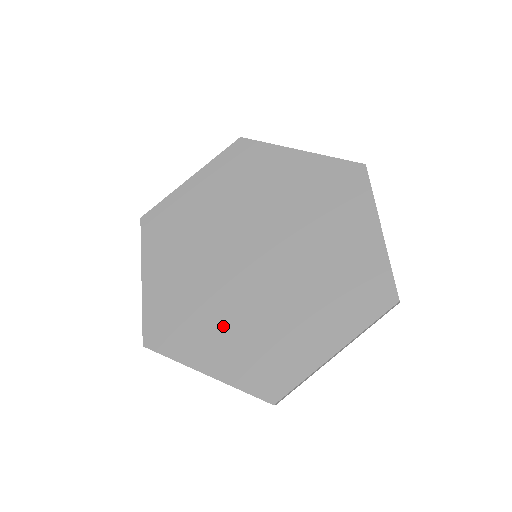
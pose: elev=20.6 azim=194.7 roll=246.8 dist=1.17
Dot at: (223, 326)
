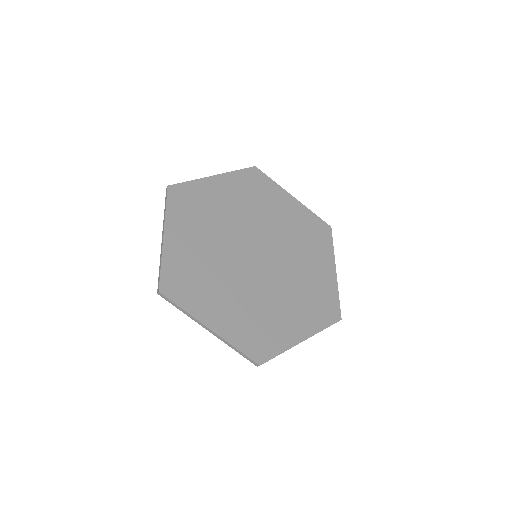
Dot at: (229, 298)
